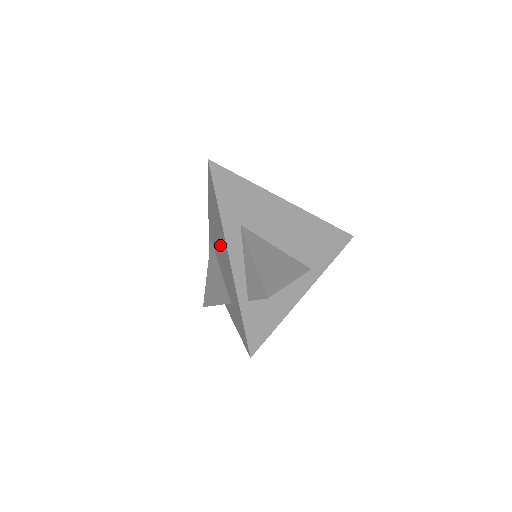
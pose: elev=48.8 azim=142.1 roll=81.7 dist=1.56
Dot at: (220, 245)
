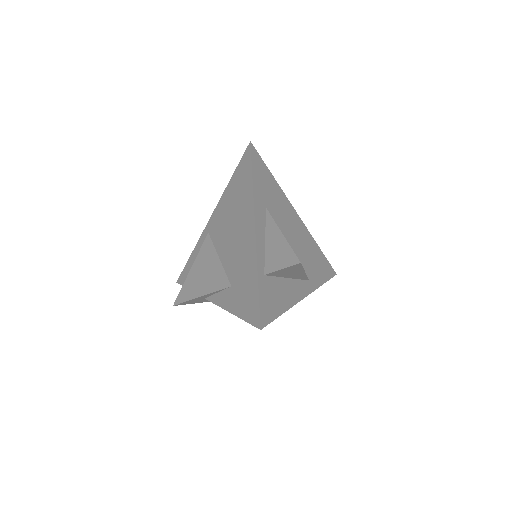
Dot at: (235, 225)
